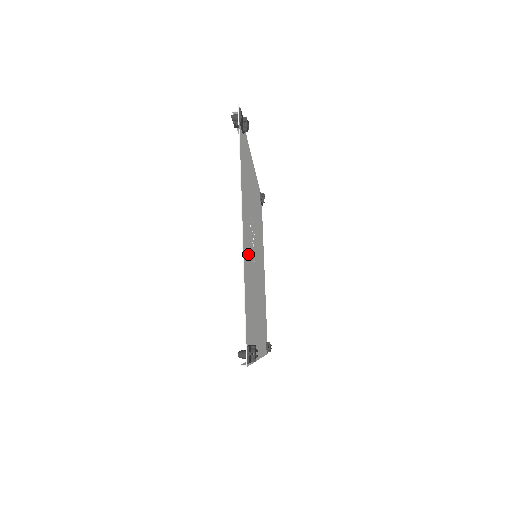
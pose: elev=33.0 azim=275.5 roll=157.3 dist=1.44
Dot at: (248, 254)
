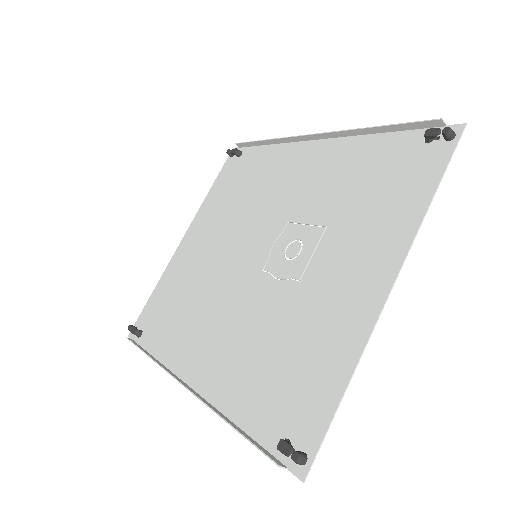
Dot at: (329, 296)
